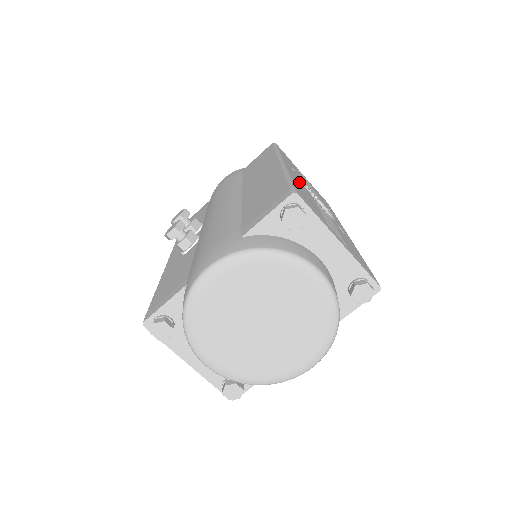
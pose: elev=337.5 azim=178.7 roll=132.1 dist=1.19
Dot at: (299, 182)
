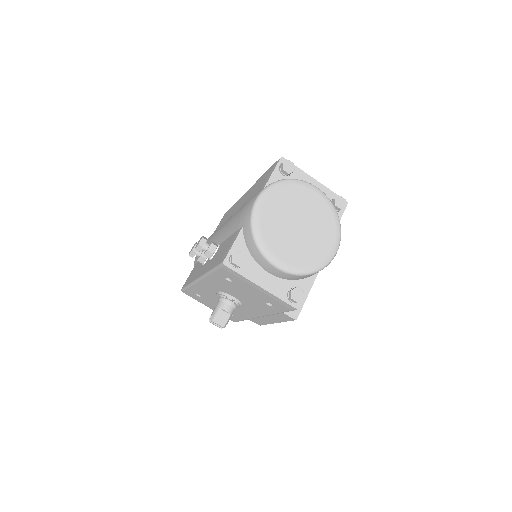
Dot at: occluded
